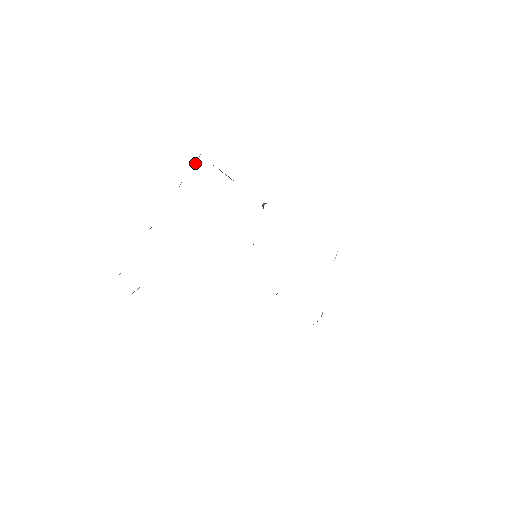
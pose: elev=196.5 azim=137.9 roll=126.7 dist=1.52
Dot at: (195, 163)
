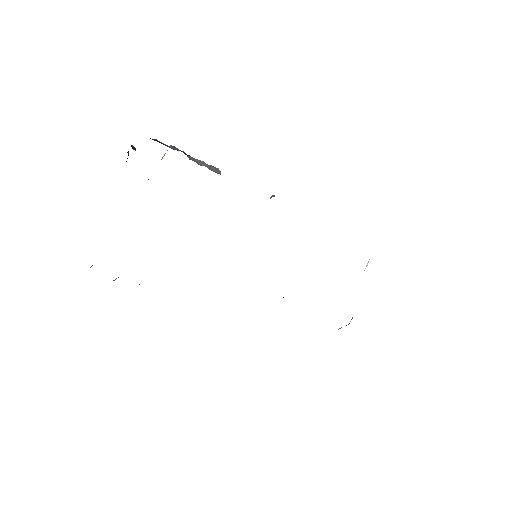
Dot at: (163, 156)
